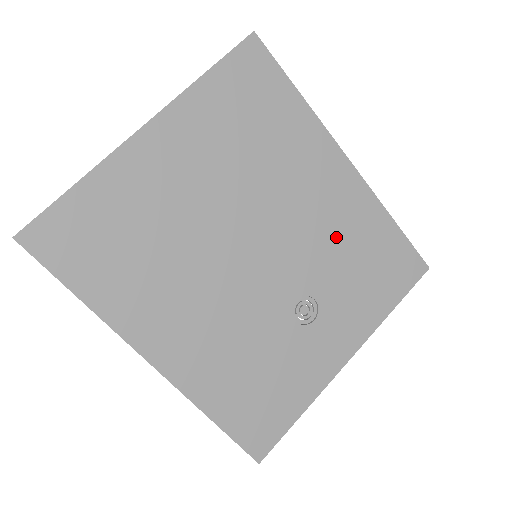
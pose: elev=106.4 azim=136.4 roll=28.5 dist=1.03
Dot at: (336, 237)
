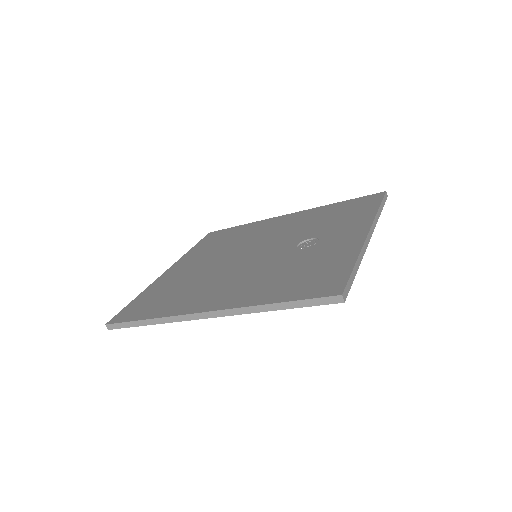
Dot at: (303, 224)
